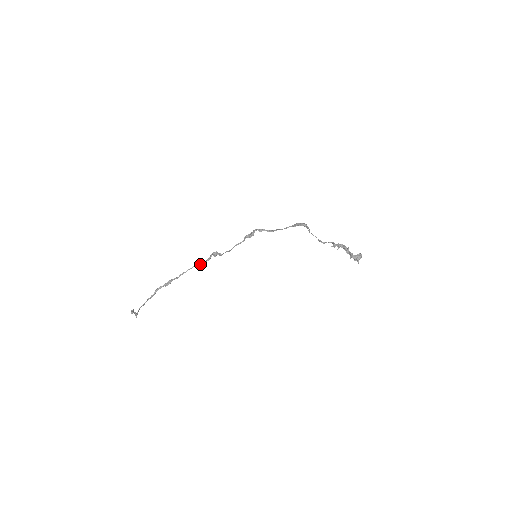
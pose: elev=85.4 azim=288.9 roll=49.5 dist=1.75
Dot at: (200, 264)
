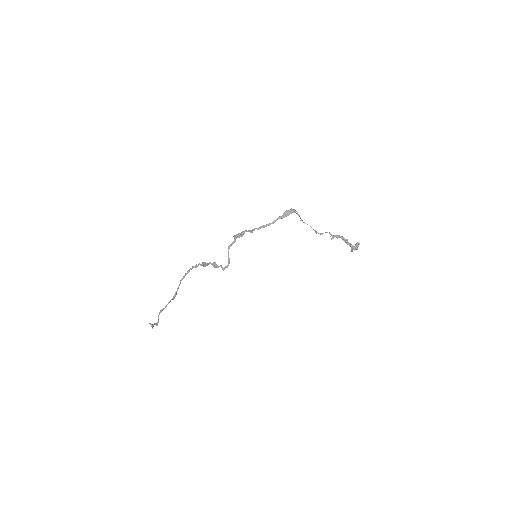
Dot at: occluded
